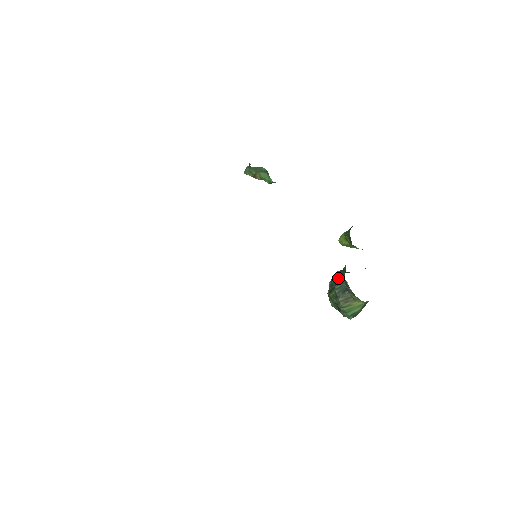
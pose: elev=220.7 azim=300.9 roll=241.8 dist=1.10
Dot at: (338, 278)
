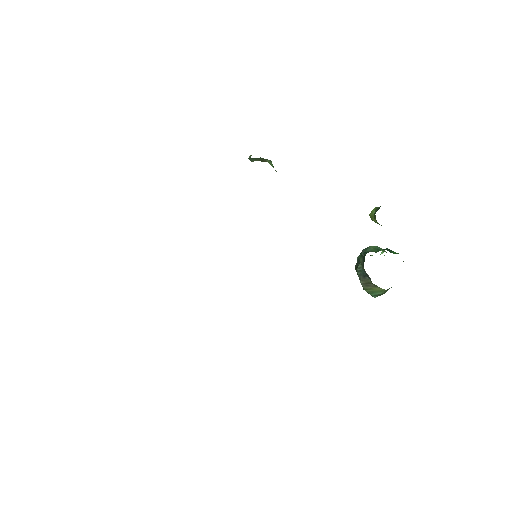
Dot at: (360, 261)
